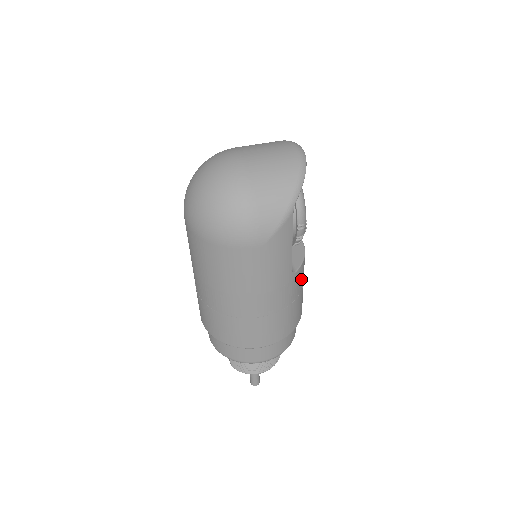
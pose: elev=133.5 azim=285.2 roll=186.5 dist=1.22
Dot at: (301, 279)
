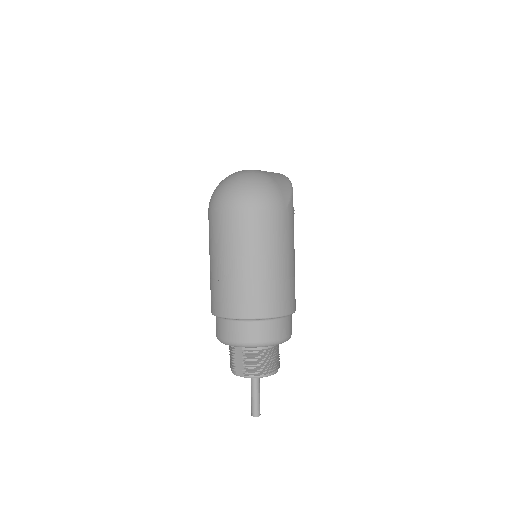
Dot at: occluded
